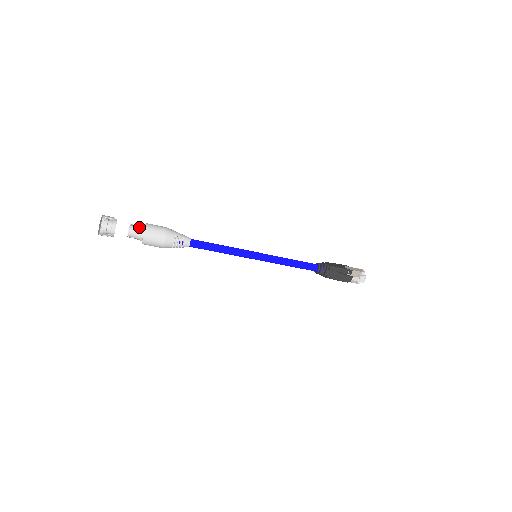
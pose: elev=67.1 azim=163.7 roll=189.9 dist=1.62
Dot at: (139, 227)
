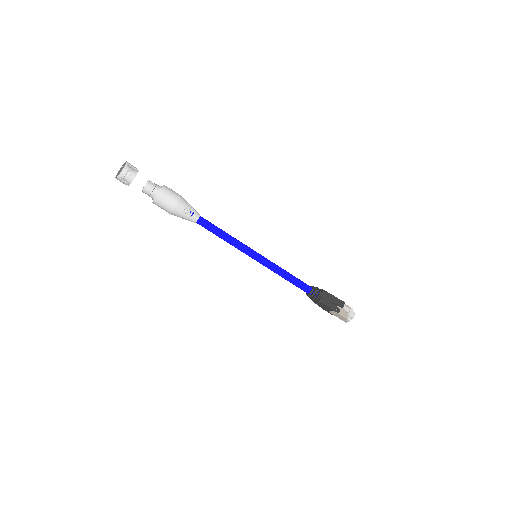
Dot at: (153, 191)
